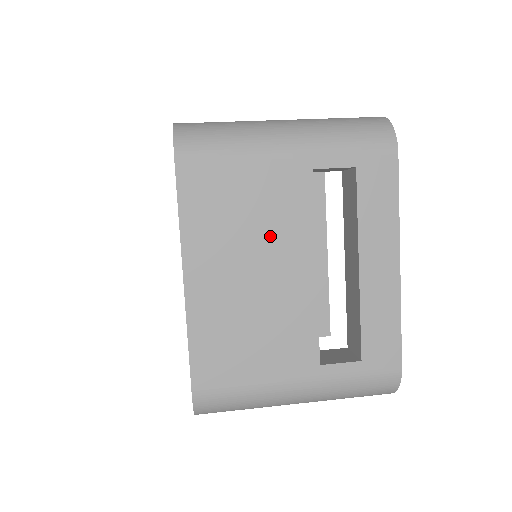
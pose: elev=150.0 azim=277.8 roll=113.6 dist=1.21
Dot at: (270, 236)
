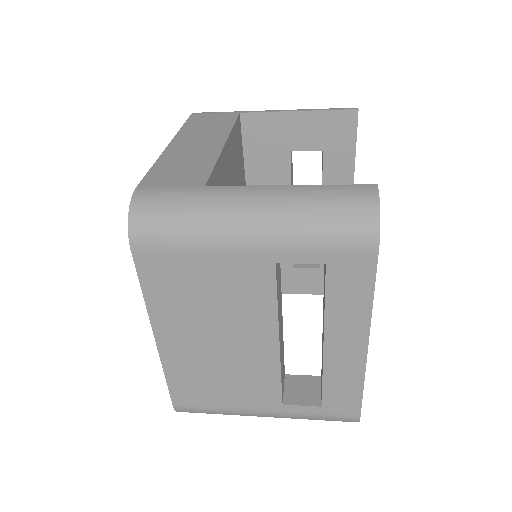
Dot at: (232, 314)
